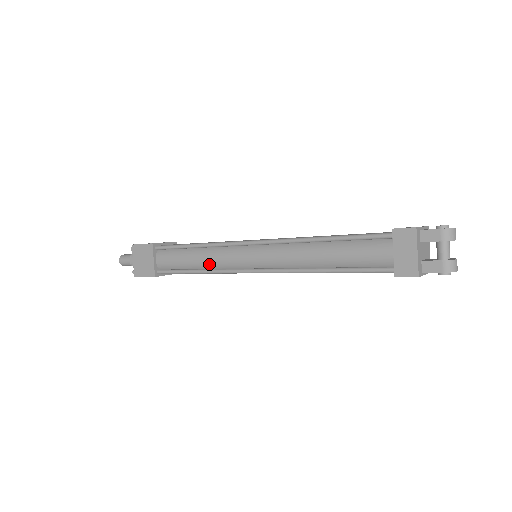
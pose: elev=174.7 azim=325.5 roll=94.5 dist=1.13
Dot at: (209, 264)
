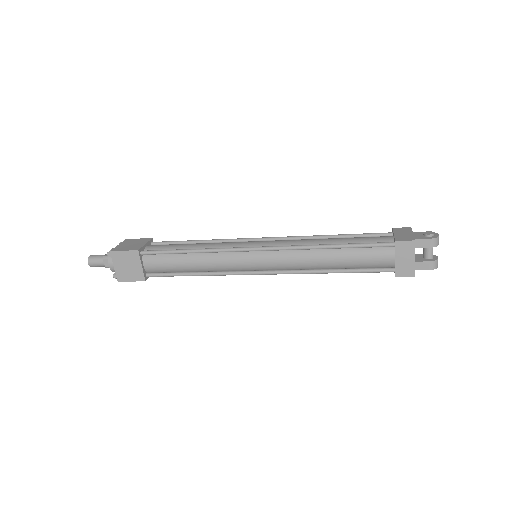
Dot at: (210, 268)
